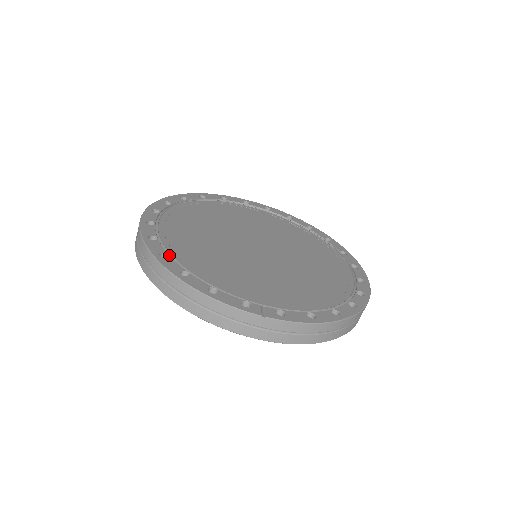
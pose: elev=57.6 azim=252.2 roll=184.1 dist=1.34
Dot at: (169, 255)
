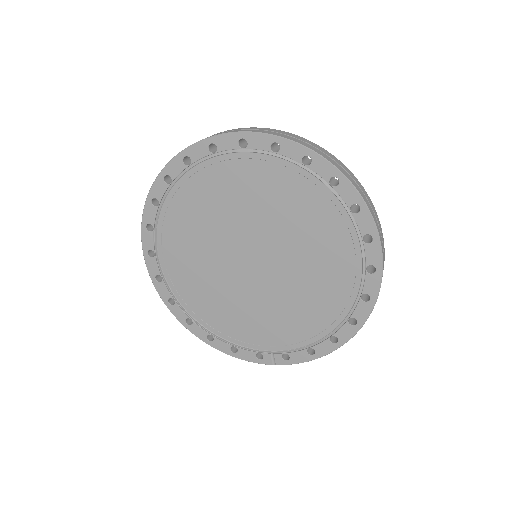
Dot at: (191, 318)
